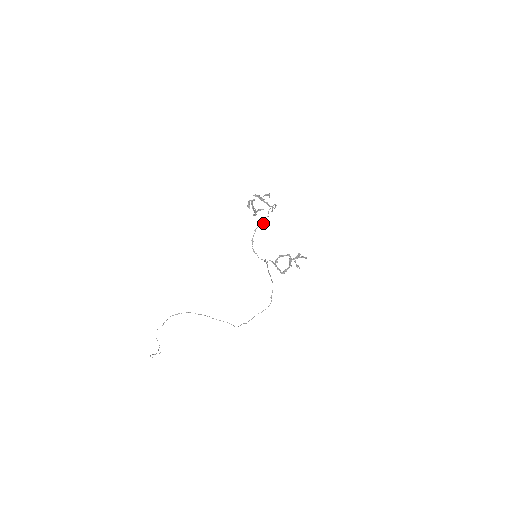
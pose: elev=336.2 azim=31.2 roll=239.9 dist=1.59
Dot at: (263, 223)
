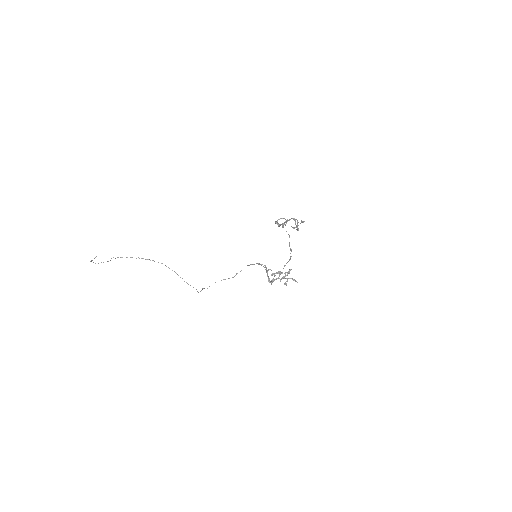
Dot at: (291, 256)
